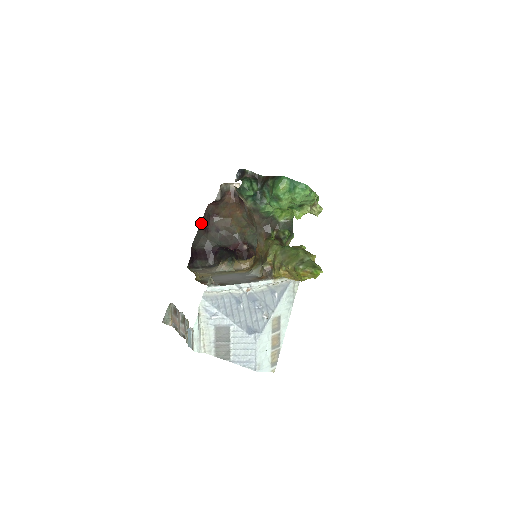
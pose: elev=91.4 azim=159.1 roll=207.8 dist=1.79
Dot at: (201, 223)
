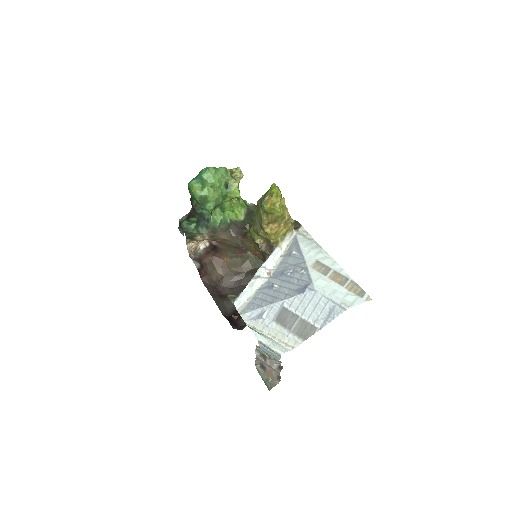
Dot at: occluded
